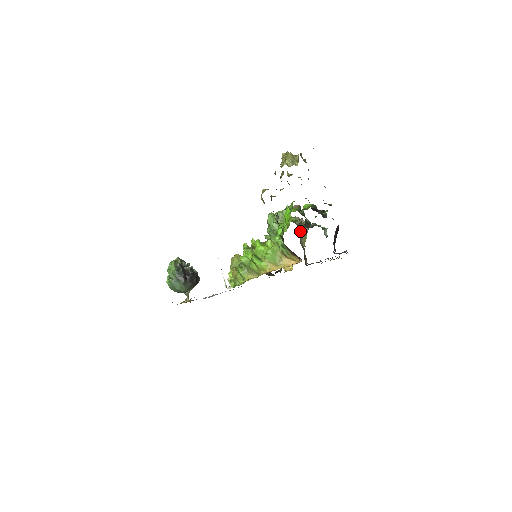
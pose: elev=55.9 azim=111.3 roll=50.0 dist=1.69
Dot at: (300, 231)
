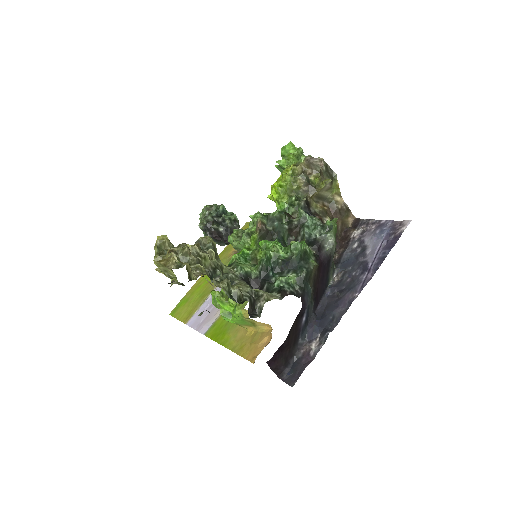
Dot at: (310, 201)
